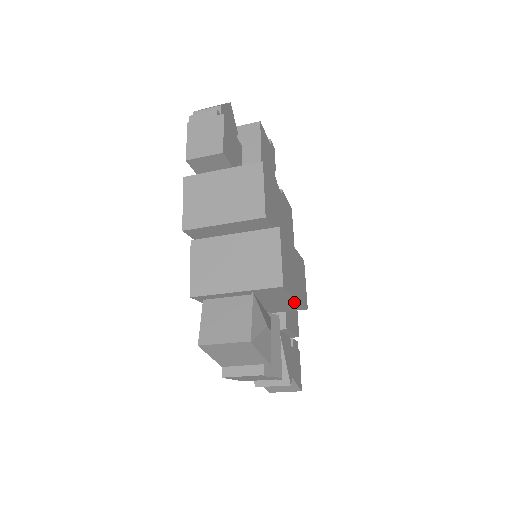
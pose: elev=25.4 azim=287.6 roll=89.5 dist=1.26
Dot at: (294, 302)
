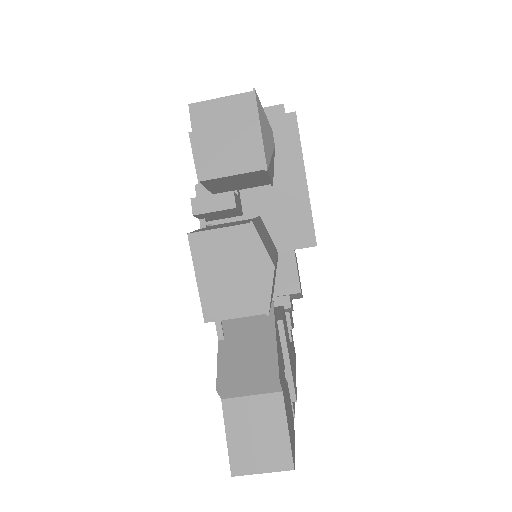
Dot at: (302, 197)
